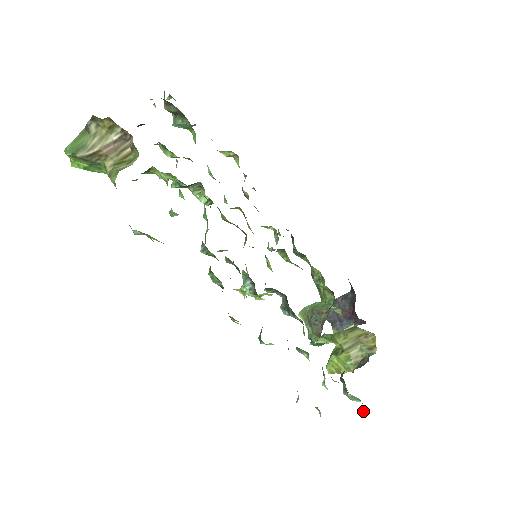
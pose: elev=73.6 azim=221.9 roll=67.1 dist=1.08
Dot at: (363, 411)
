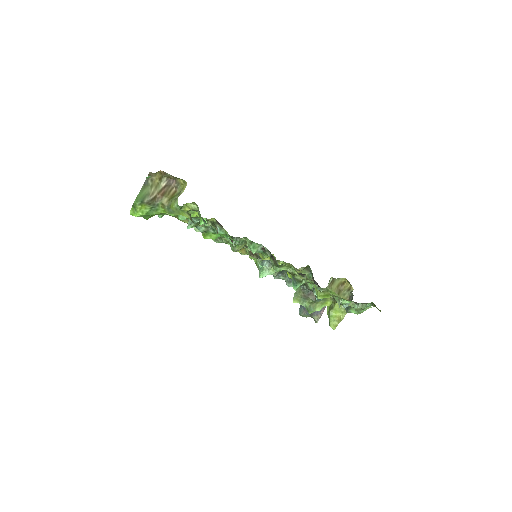
Dot at: (374, 306)
